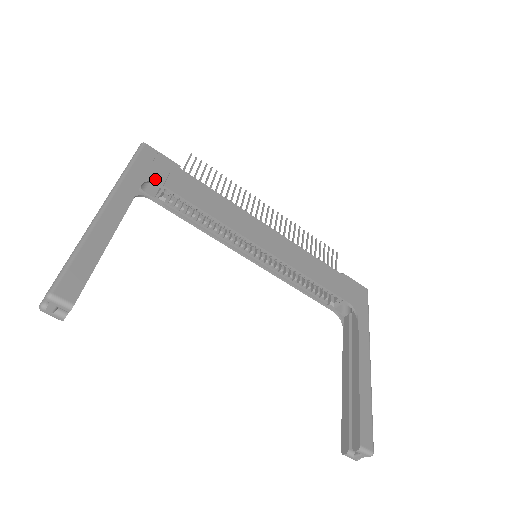
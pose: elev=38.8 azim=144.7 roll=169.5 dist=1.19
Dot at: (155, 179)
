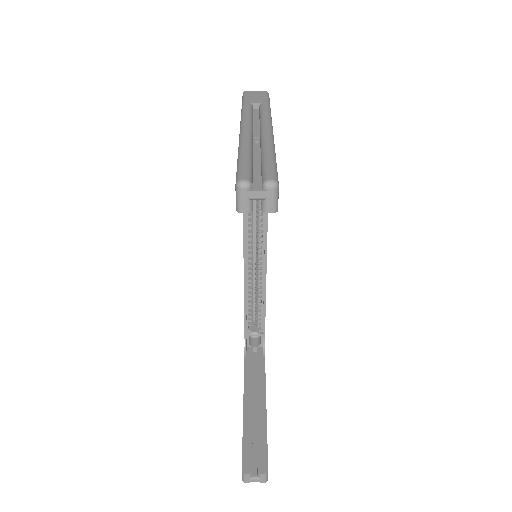
Dot at: occluded
